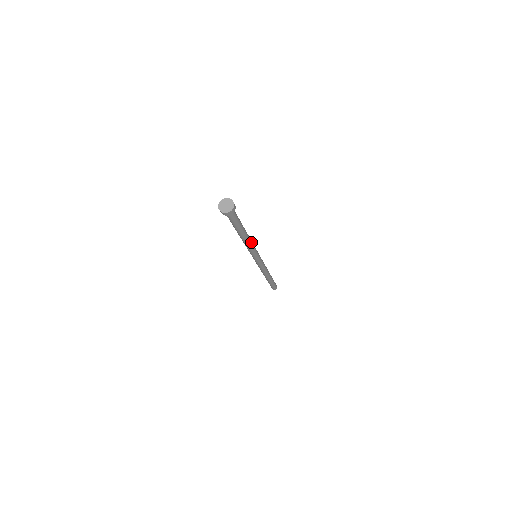
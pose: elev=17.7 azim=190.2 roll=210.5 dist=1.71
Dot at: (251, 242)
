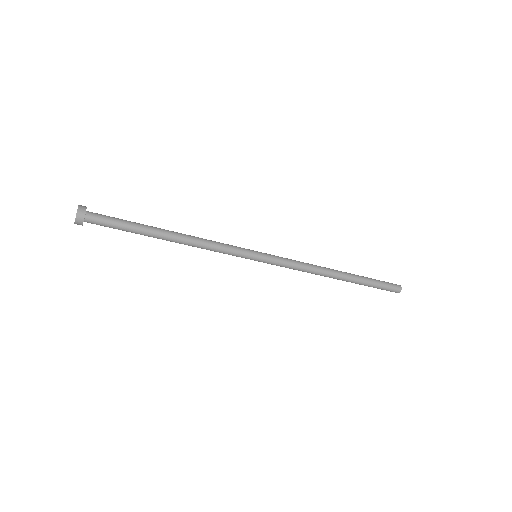
Dot at: (202, 241)
